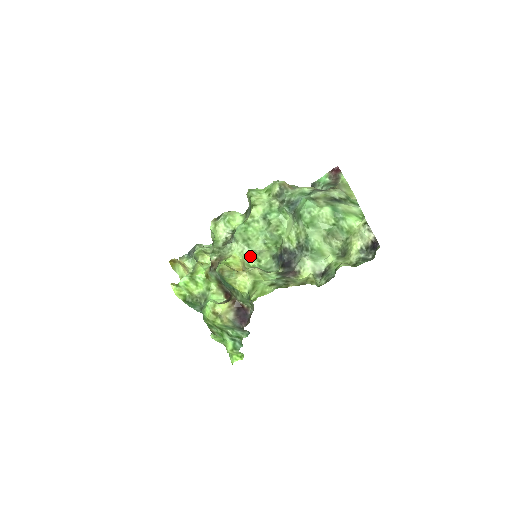
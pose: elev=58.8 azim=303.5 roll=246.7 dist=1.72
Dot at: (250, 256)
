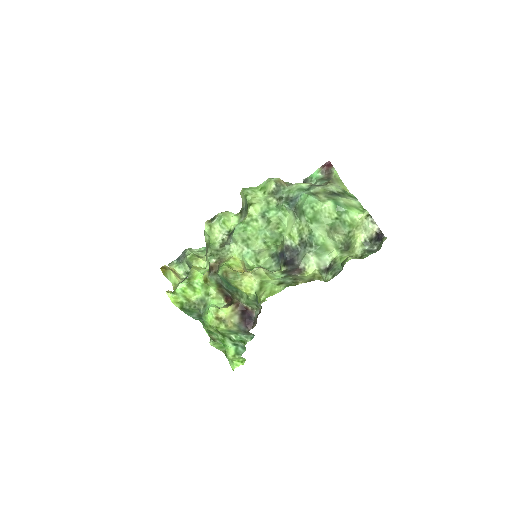
Dot at: (249, 257)
